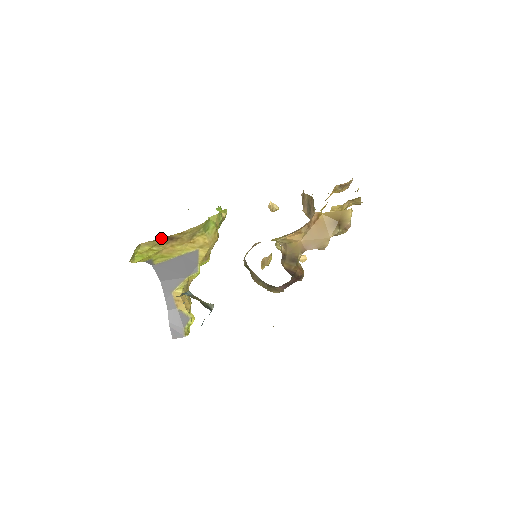
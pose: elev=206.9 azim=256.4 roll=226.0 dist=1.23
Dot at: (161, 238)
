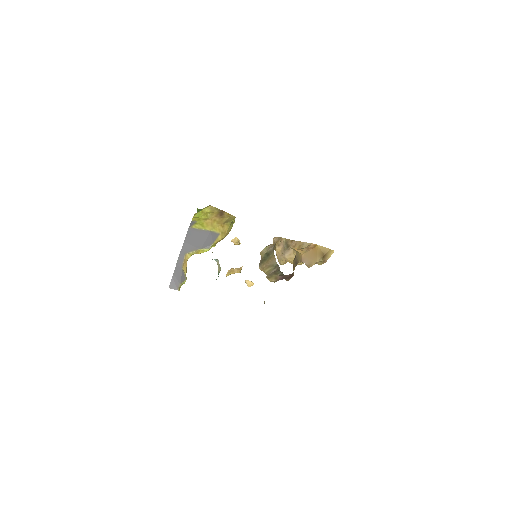
Dot at: (221, 210)
